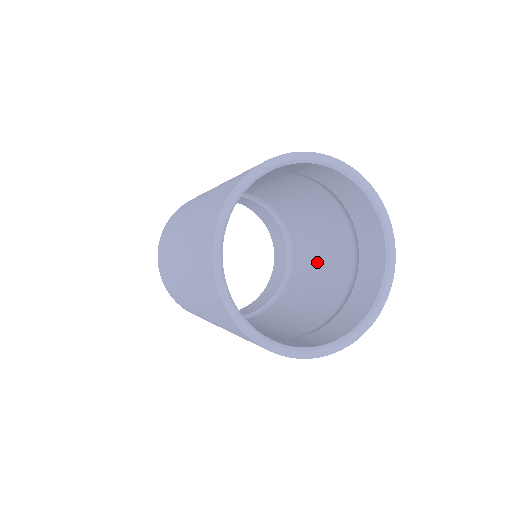
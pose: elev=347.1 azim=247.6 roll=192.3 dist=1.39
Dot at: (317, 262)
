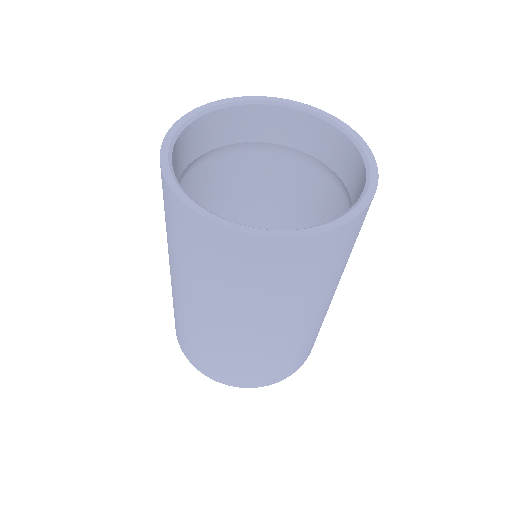
Dot at: occluded
